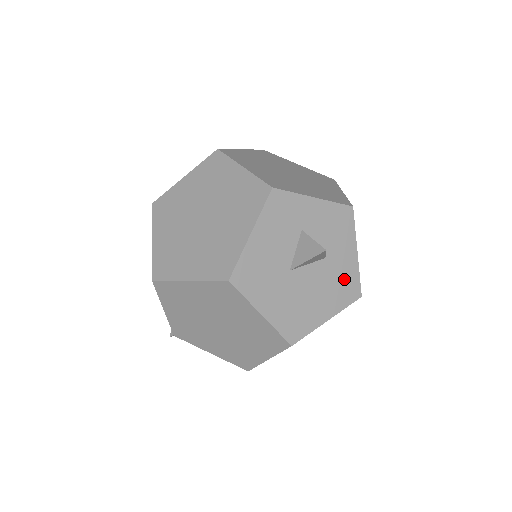
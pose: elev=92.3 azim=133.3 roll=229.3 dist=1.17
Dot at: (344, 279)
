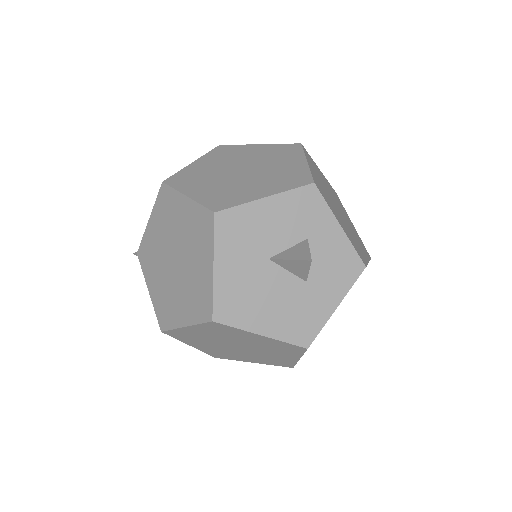
Dot at: (306, 317)
